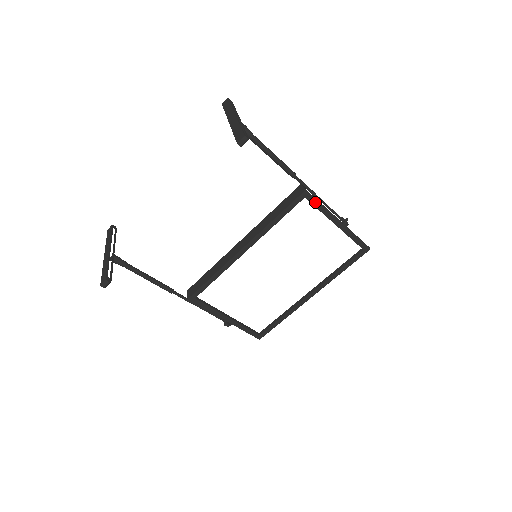
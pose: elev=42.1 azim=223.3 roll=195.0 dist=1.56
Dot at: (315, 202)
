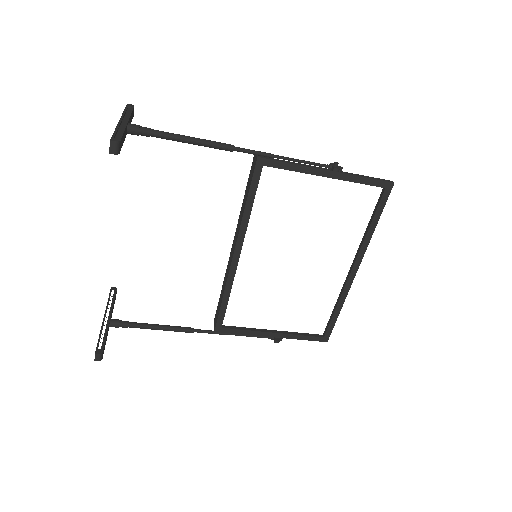
Dot at: (280, 164)
